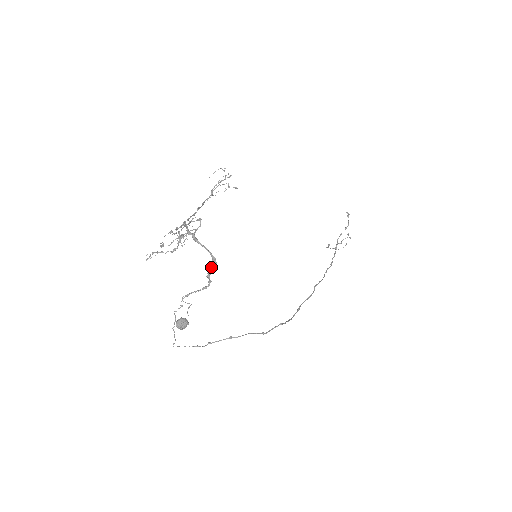
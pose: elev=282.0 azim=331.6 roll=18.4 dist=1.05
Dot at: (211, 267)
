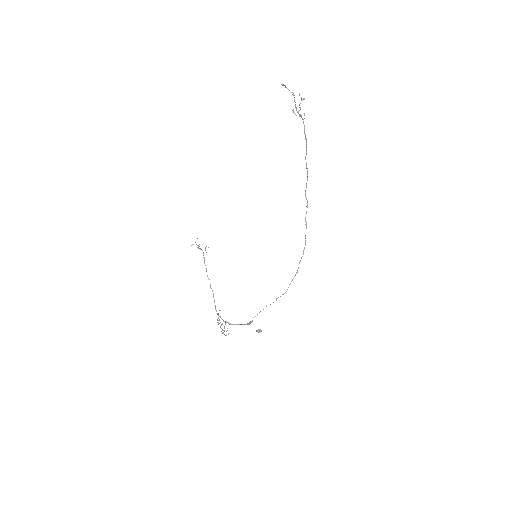
Dot at: occluded
